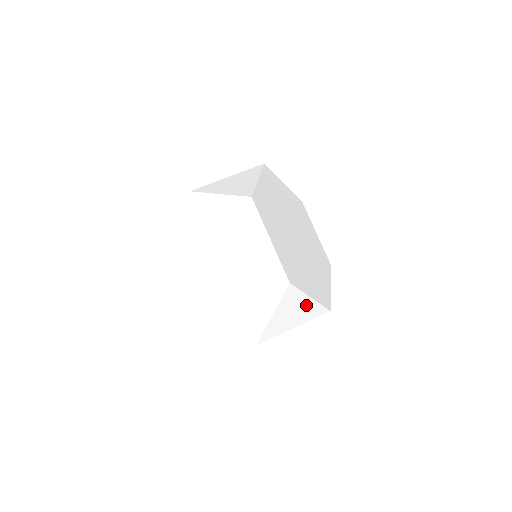
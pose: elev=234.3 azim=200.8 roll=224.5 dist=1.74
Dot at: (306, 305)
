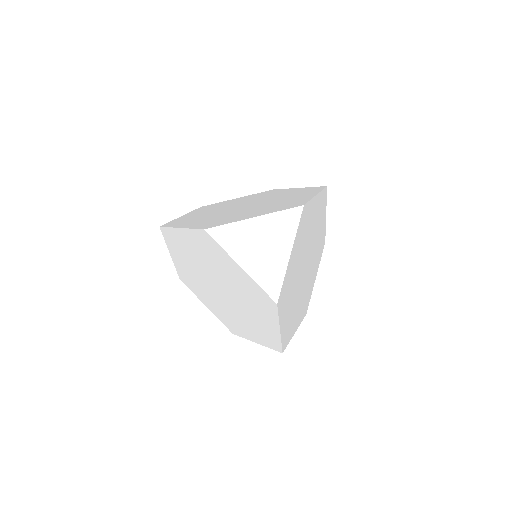
Dot at: (279, 255)
